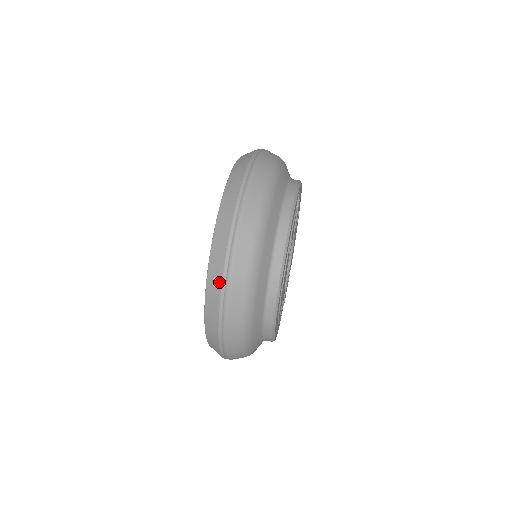
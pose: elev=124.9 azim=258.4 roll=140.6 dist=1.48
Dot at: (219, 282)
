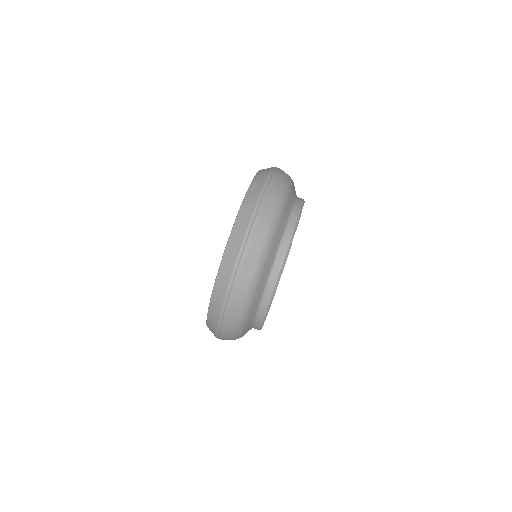
Dot at: (217, 316)
